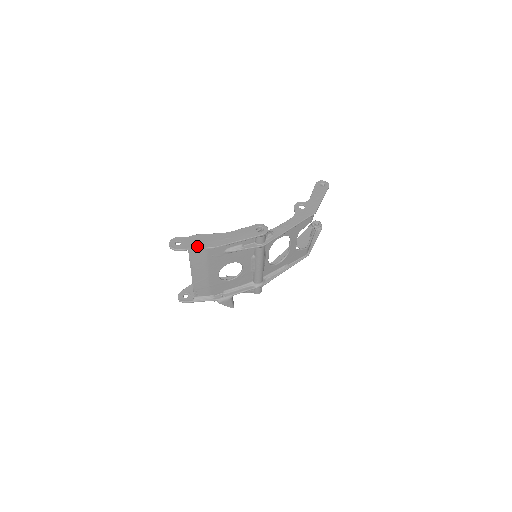
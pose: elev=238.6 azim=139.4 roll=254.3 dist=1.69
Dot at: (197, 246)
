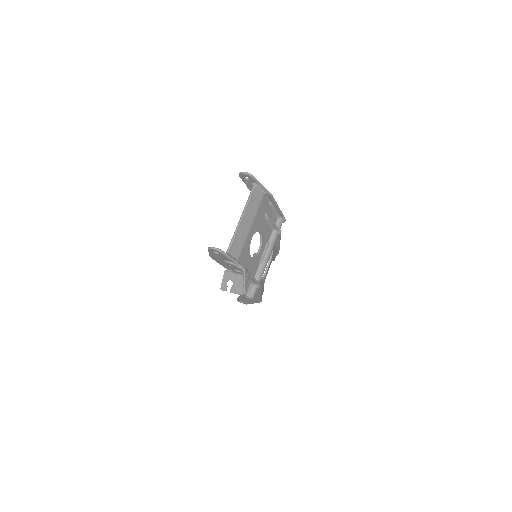
Dot at: (262, 186)
